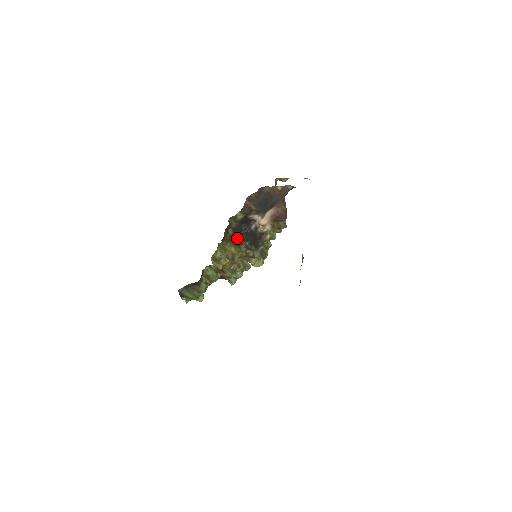
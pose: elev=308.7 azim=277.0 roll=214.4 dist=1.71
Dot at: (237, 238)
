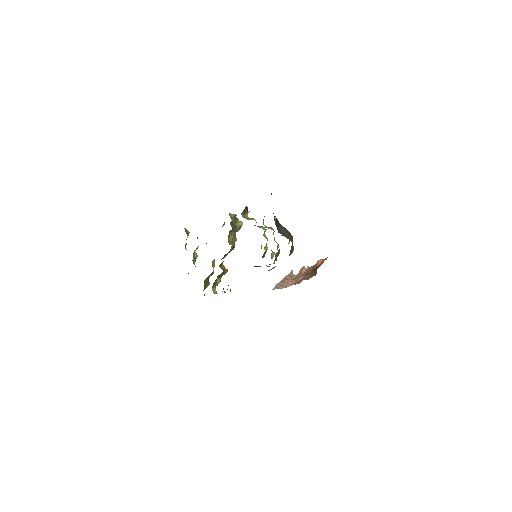
Dot at: occluded
